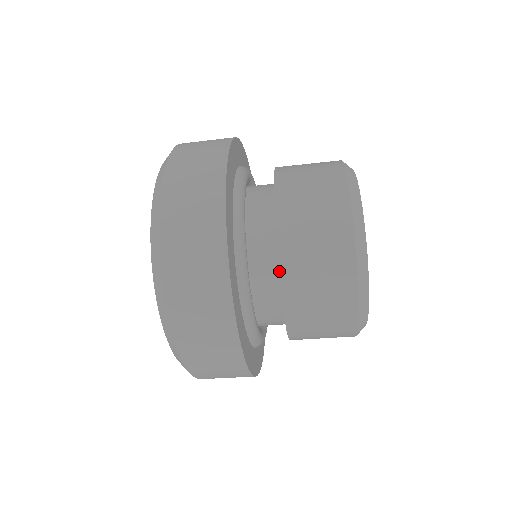
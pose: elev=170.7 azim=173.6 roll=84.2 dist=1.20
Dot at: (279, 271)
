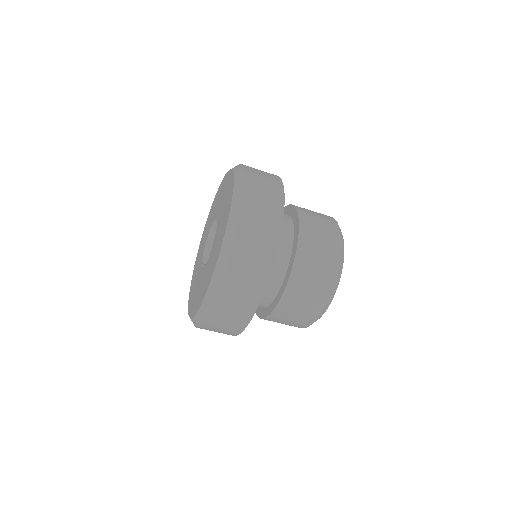
Dot at: (291, 271)
